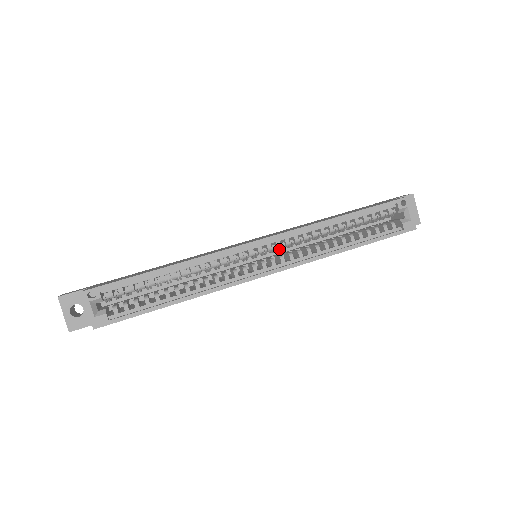
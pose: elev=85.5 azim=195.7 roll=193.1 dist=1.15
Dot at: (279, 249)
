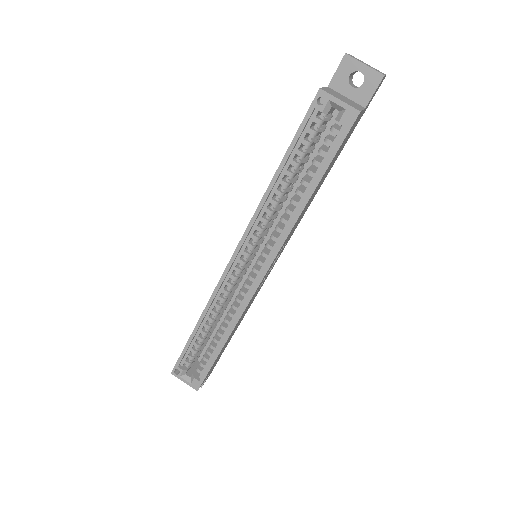
Dot at: (259, 244)
